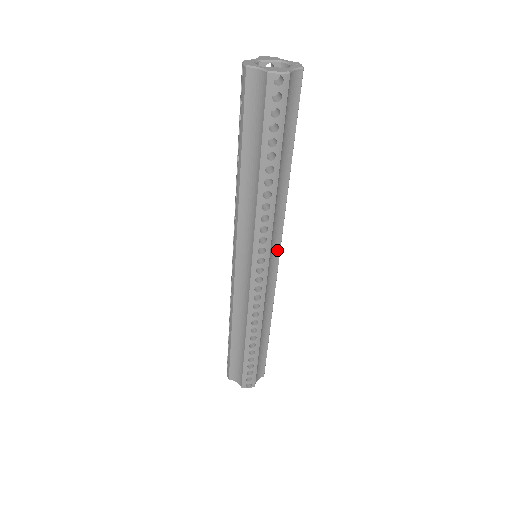
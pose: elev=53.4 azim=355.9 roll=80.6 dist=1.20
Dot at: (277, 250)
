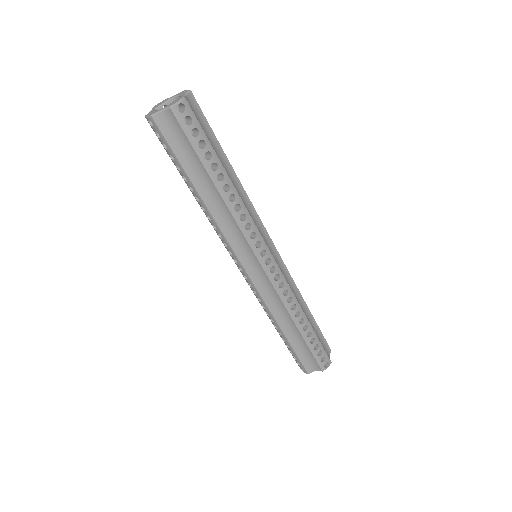
Dot at: (268, 238)
